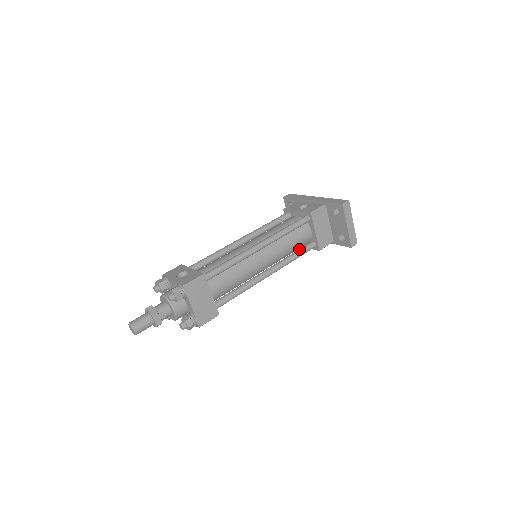
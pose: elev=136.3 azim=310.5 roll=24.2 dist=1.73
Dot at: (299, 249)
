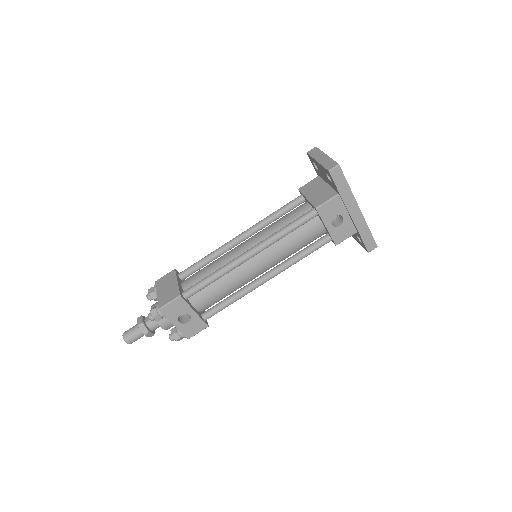
Dot at: occluded
